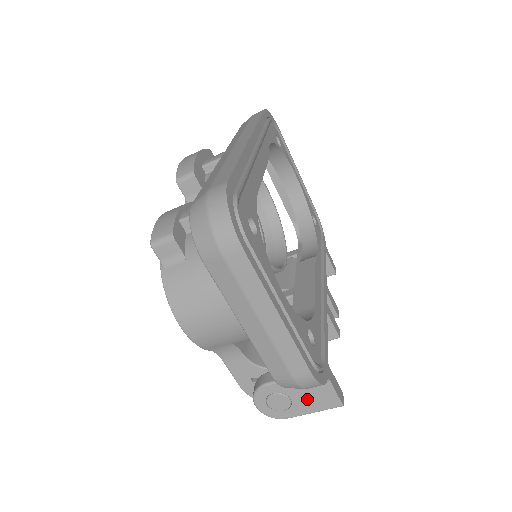
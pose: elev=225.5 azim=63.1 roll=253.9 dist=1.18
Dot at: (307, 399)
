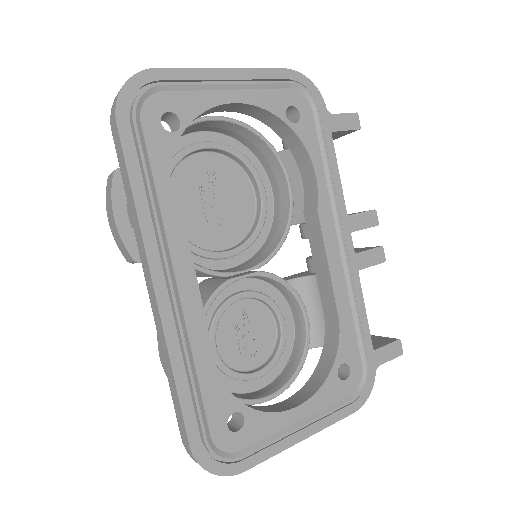
Dot at: occluded
